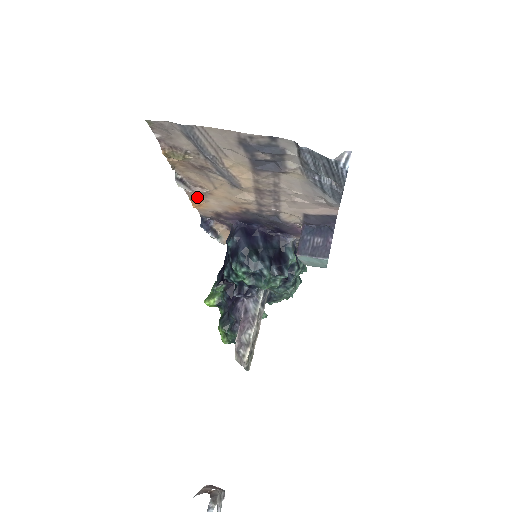
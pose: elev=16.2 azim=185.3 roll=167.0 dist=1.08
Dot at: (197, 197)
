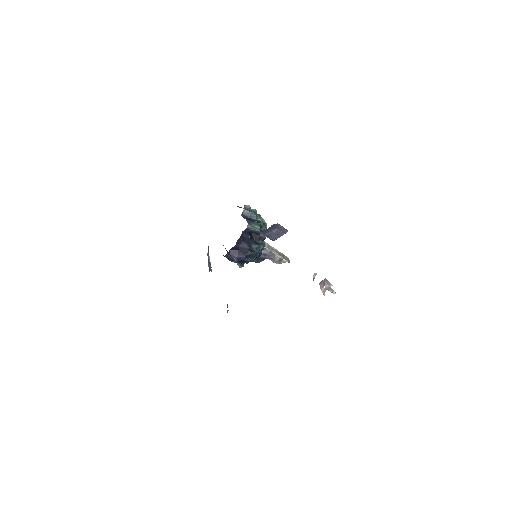
Dot at: occluded
